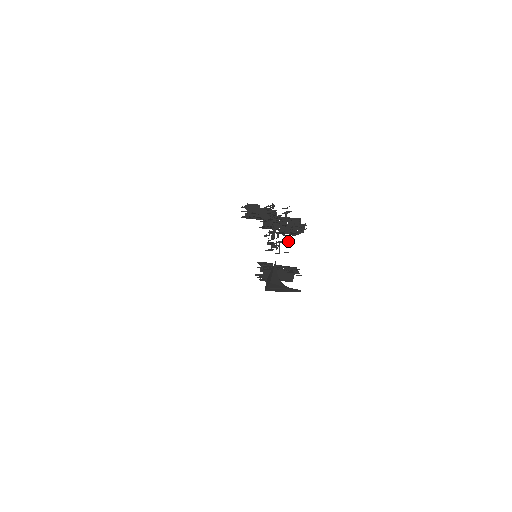
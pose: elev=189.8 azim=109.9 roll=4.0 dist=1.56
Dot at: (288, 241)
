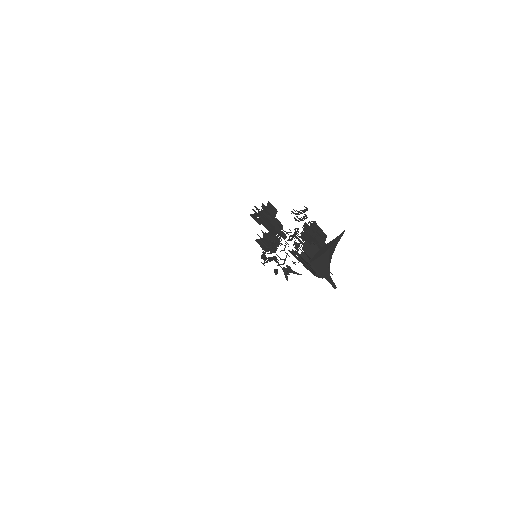
Dot at: occluded
